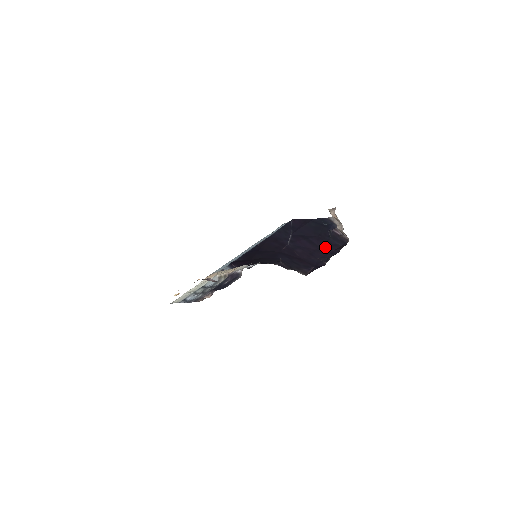
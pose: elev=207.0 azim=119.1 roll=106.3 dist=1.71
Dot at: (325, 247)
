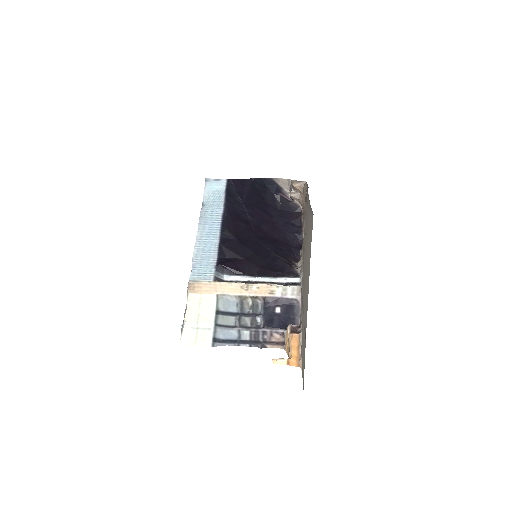
Dot at: (281, 217)
